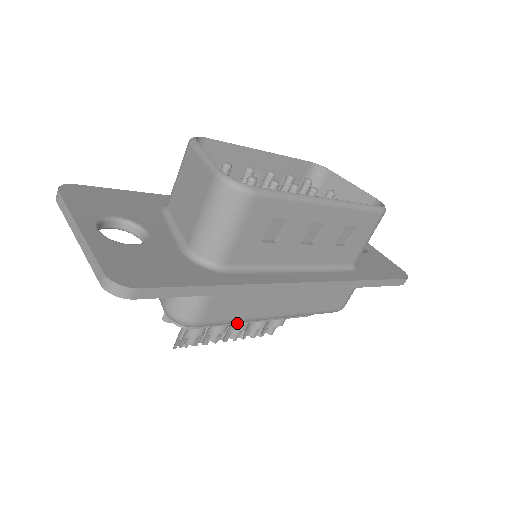
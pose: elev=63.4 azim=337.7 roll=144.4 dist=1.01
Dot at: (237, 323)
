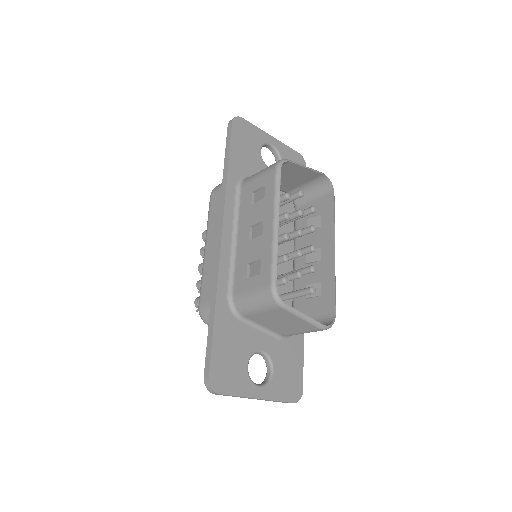
Dot at: occluded
